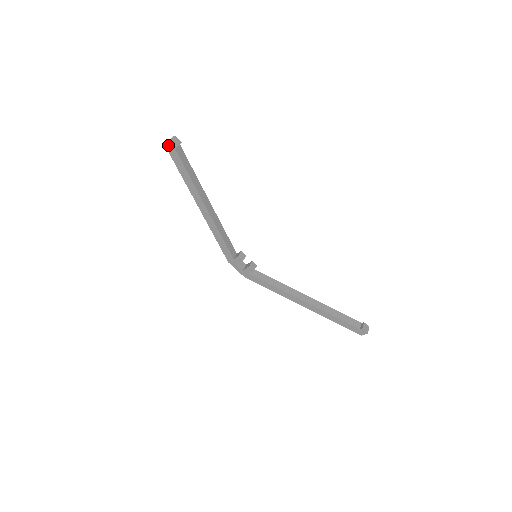
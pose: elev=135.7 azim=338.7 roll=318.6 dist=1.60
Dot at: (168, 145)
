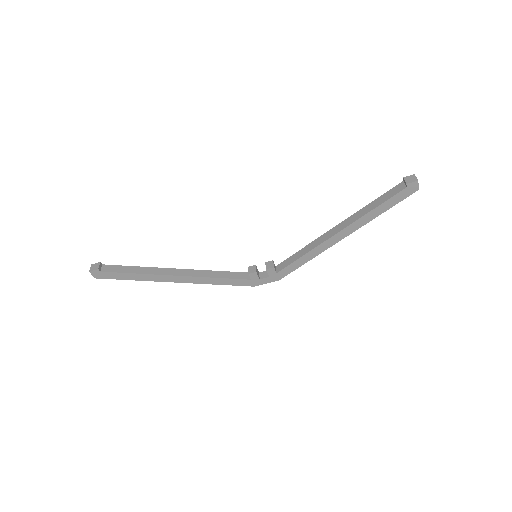
Dot at: (94, 275)
